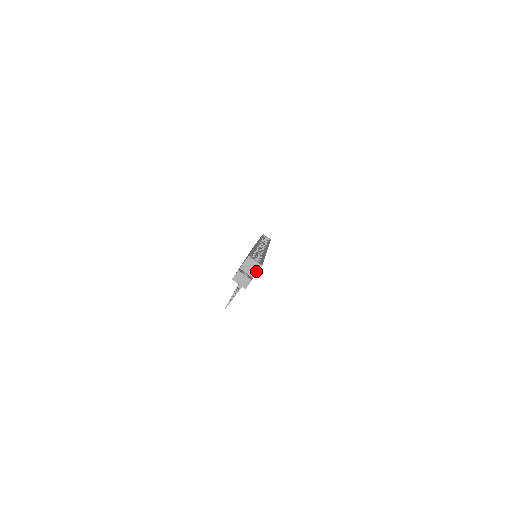
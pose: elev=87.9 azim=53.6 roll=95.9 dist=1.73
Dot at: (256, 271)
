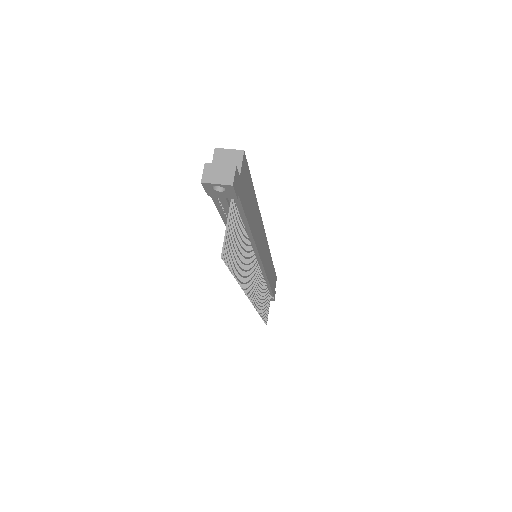
Dot at: (239, 163)
